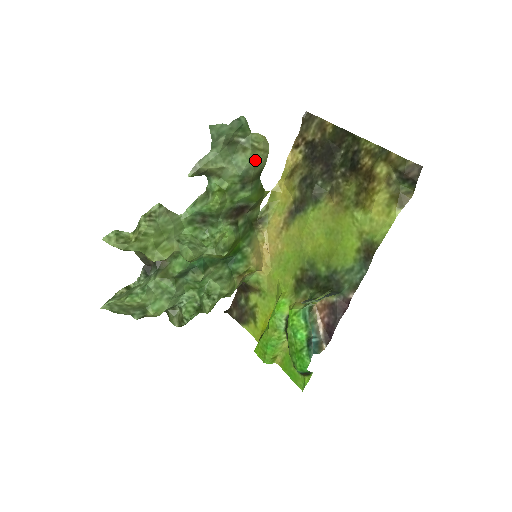
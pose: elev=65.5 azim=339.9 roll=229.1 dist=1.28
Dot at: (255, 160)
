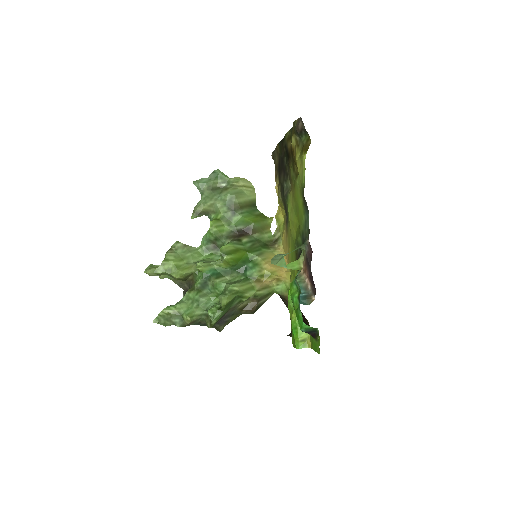
Dot at: (236, 193)
